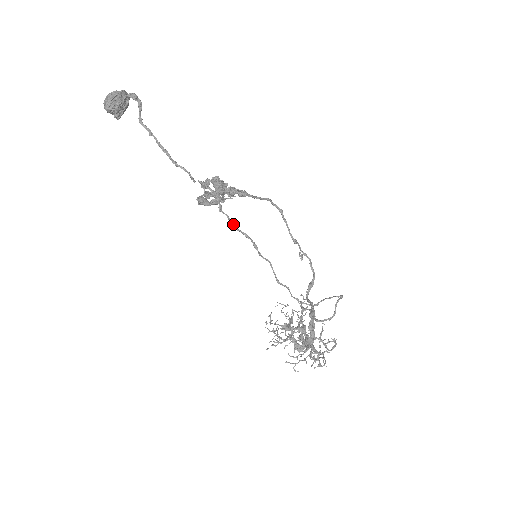
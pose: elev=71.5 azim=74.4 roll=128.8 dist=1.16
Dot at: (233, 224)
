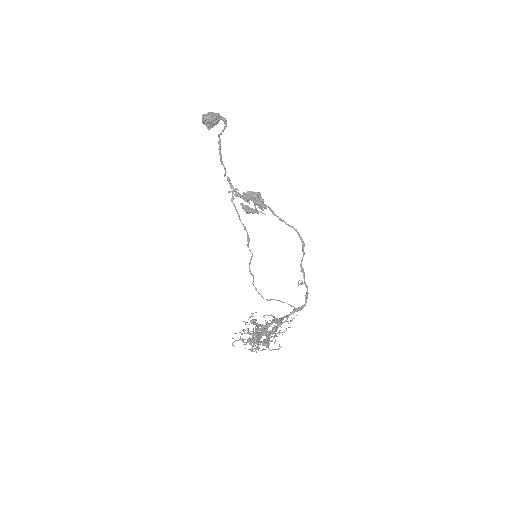
Dot at: (238, 215)
